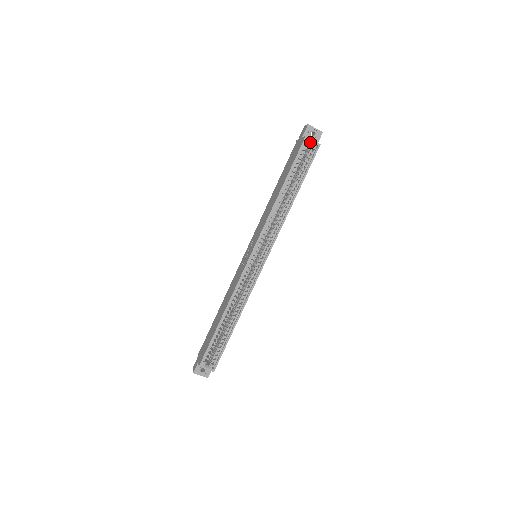
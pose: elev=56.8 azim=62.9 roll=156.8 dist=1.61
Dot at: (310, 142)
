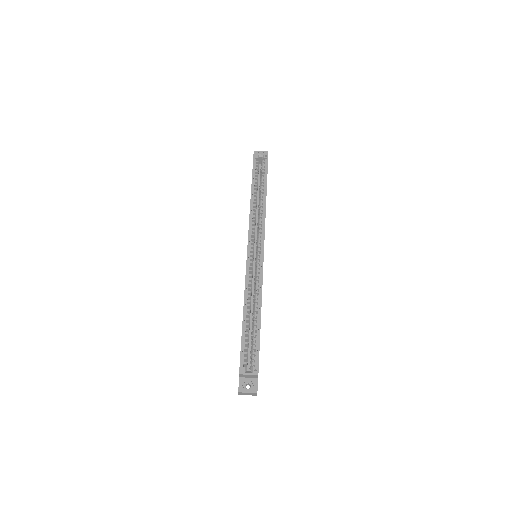
Dot at: (259, 156)
